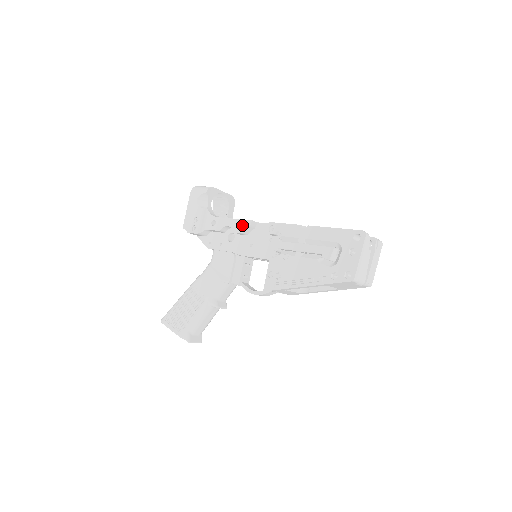
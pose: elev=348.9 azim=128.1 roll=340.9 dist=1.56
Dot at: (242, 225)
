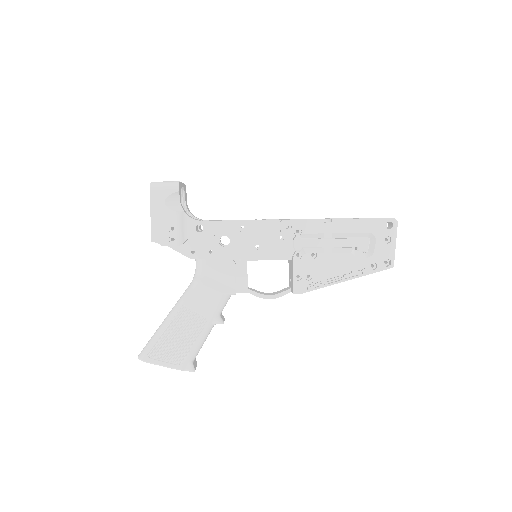
Dot at: (244, 227)
